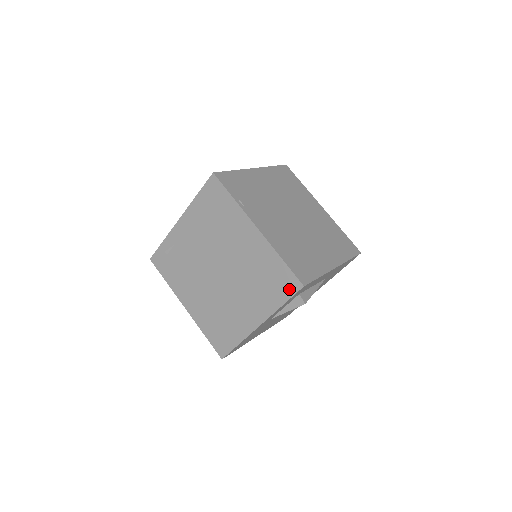
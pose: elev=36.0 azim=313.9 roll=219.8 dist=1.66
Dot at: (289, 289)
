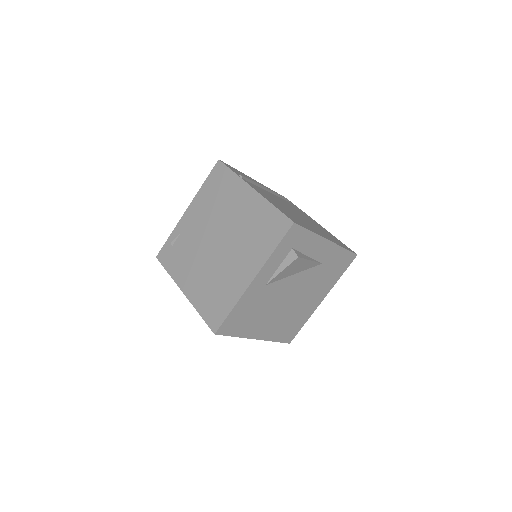
Dot at: (281, 231)
